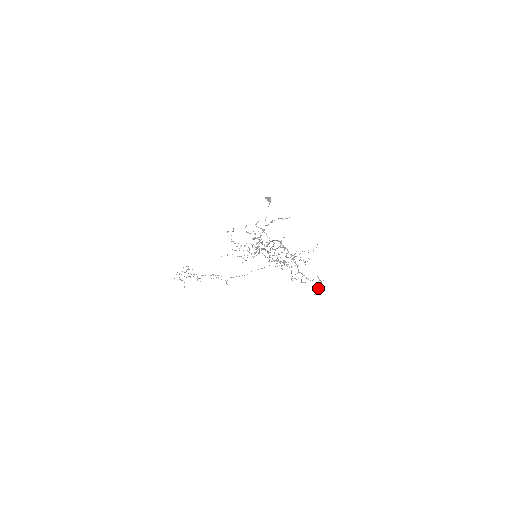
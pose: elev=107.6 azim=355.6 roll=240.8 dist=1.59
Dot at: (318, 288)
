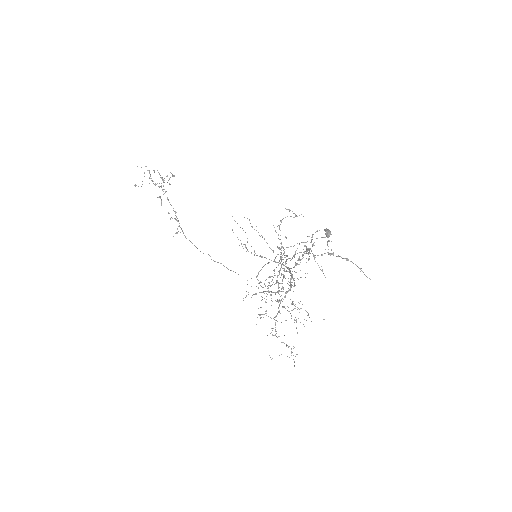
Dot at: (279, 355)
